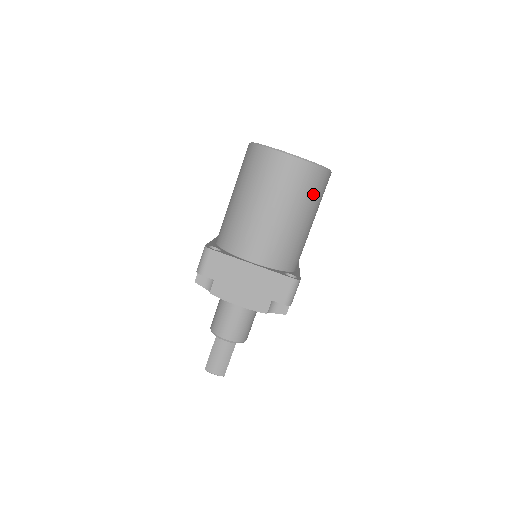
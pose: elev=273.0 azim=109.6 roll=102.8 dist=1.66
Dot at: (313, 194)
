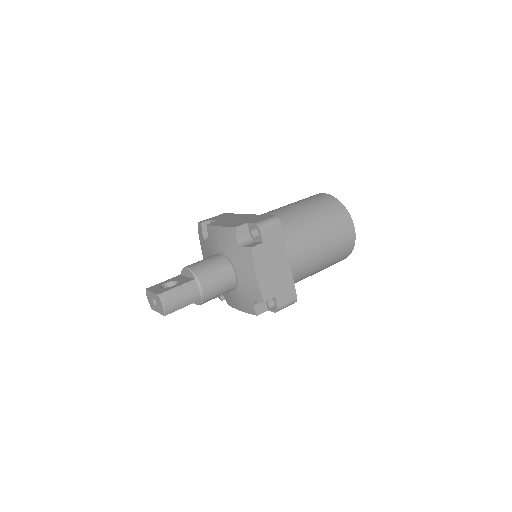
Dot at: (335, 262)
